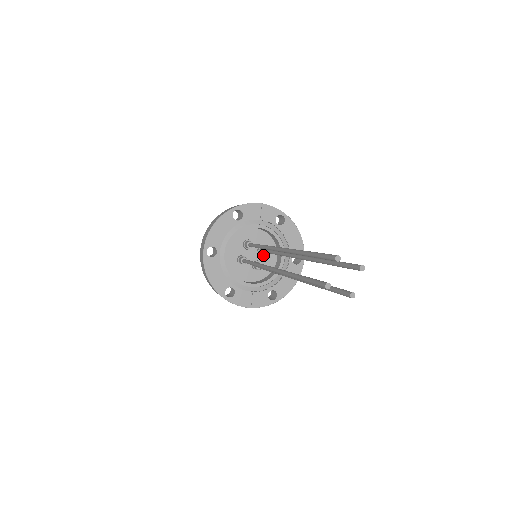
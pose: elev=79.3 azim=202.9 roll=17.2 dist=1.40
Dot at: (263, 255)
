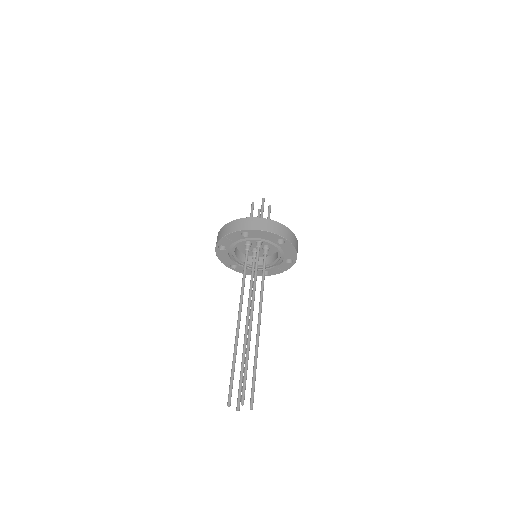
Dot at: occluded
